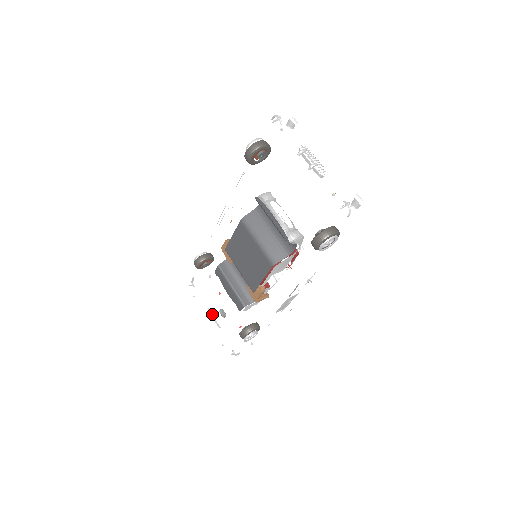
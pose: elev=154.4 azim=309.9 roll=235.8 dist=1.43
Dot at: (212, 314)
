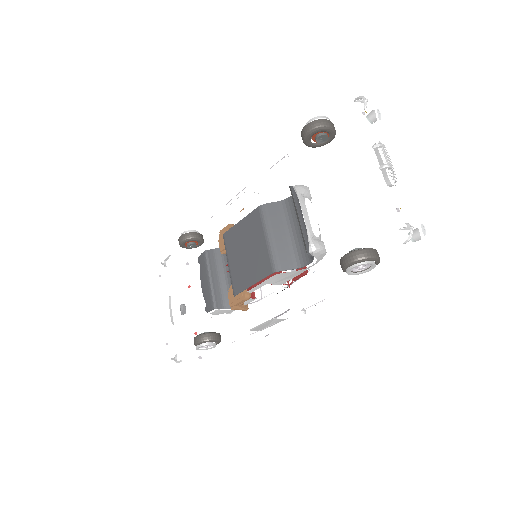
Dot at: occluded
